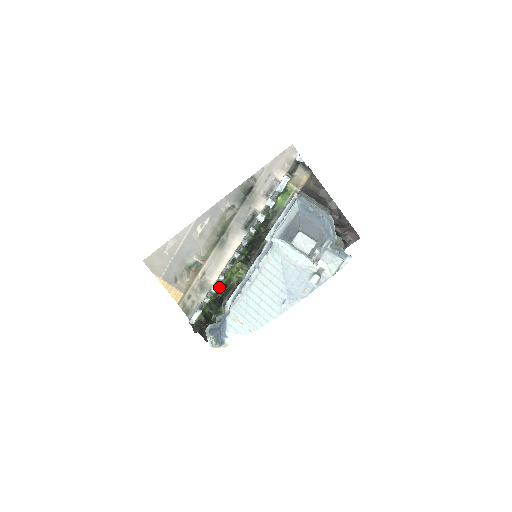
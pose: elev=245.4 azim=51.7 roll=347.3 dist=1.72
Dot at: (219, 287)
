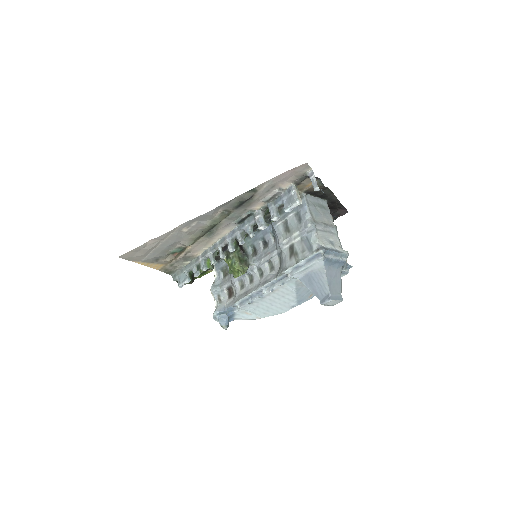
Dot at: (209, 264)
